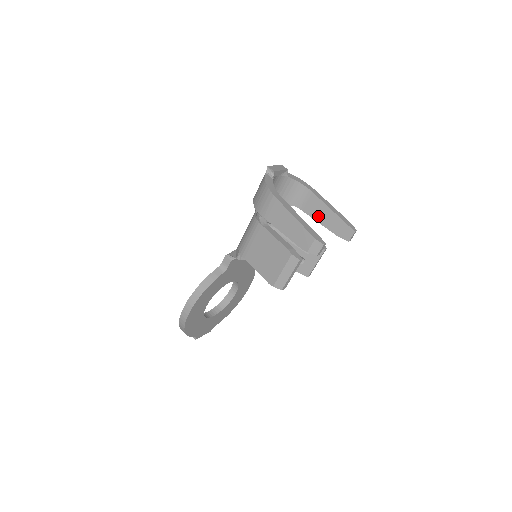
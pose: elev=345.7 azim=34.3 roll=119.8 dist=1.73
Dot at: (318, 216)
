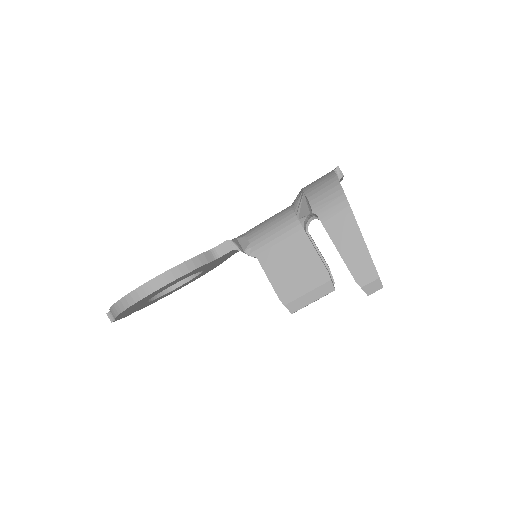
Dot at: occluded
